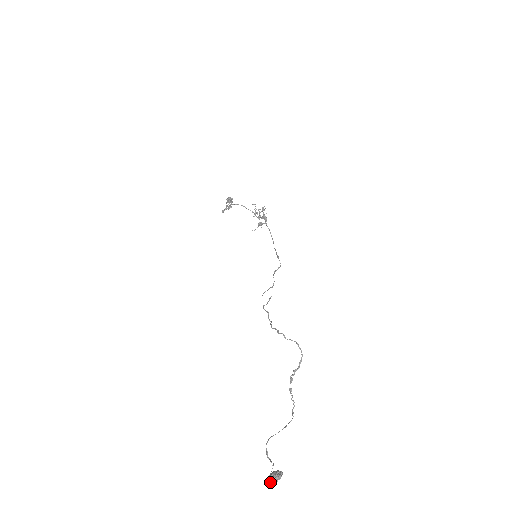
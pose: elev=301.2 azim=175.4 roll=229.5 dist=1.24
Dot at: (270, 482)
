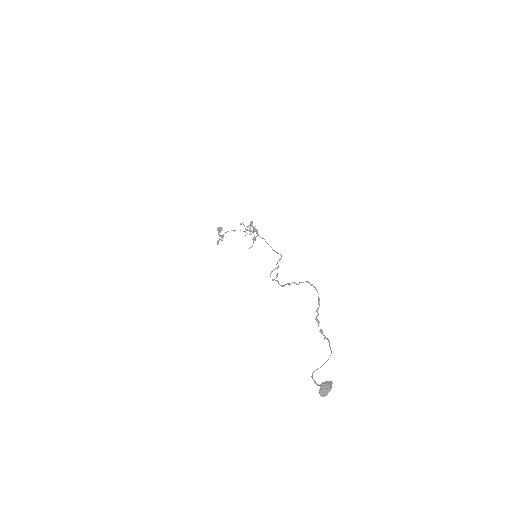
Dot at: (322, 393)
